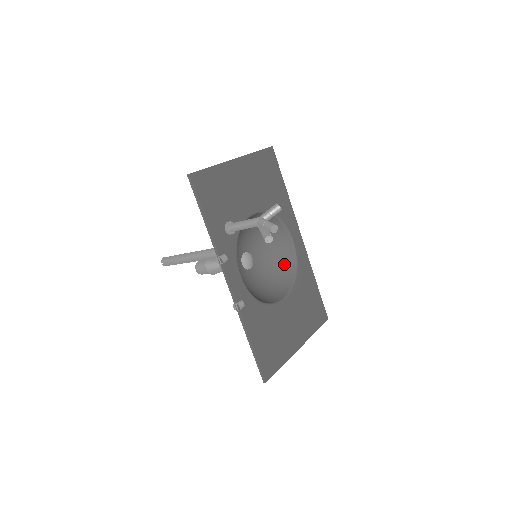
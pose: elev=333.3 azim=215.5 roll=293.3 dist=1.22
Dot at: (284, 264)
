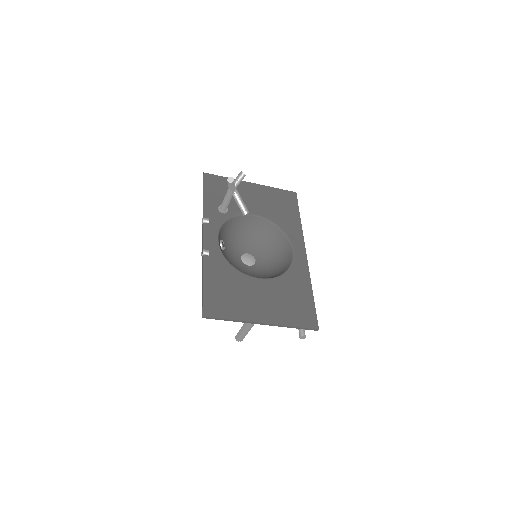
Dot at: (281, 268)
